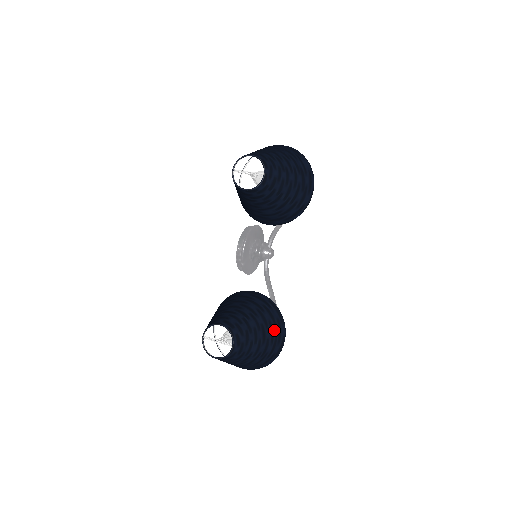
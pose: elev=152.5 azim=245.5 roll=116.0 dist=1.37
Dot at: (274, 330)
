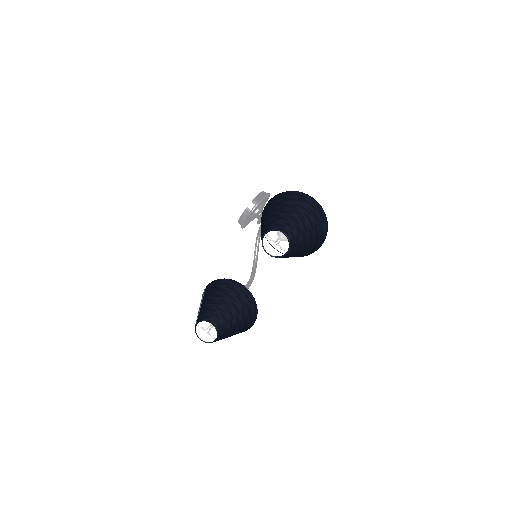
Dot at: (248, 323)
